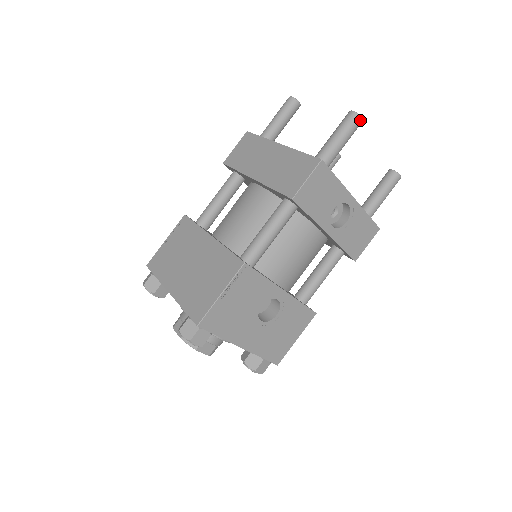
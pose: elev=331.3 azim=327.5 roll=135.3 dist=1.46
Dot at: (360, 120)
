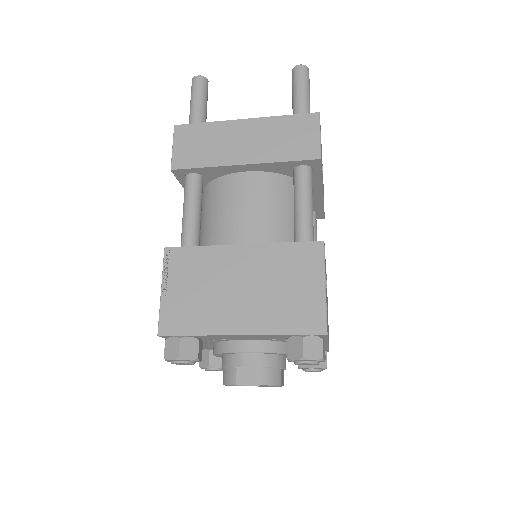
Dot at: occluded
